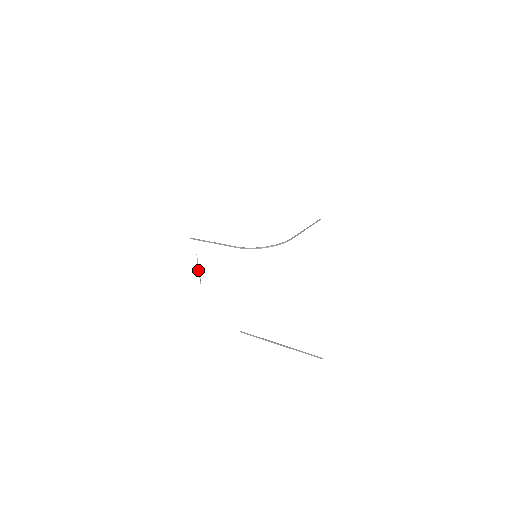
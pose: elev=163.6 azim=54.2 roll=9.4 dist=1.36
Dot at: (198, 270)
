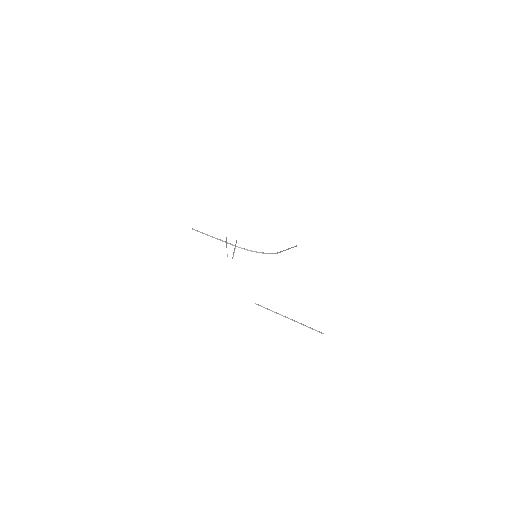
Dot at: (235, 247)
